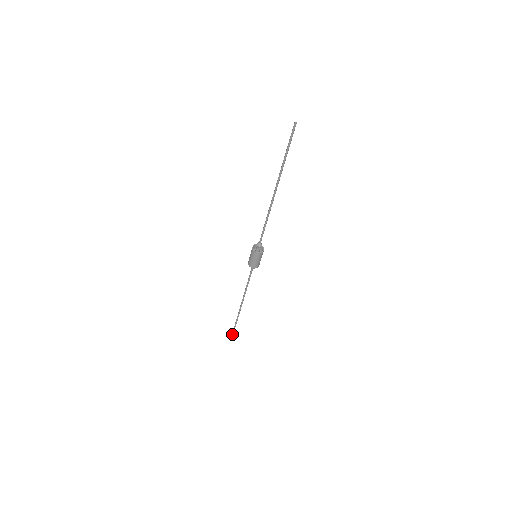
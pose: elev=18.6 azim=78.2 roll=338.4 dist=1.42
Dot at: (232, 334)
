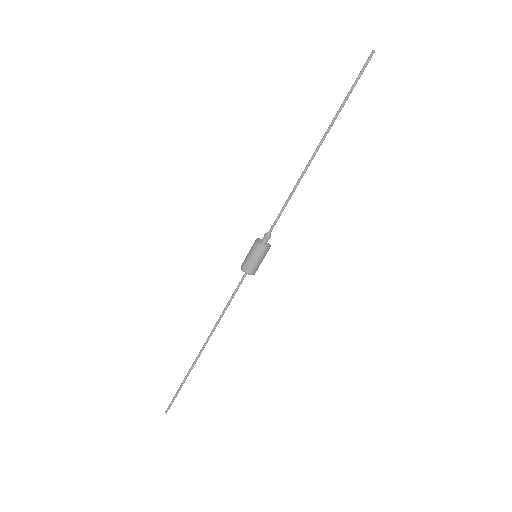
Dot at: (167, 410)
